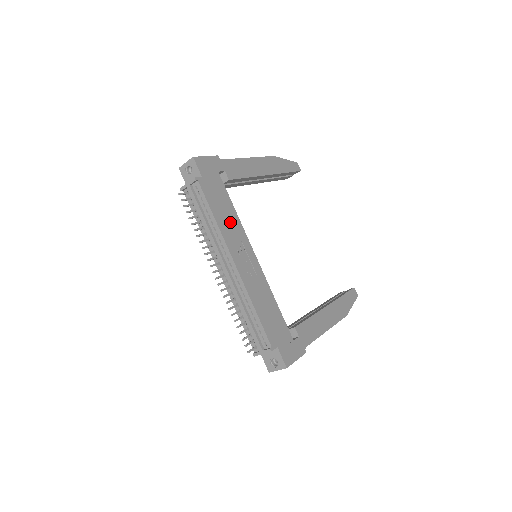
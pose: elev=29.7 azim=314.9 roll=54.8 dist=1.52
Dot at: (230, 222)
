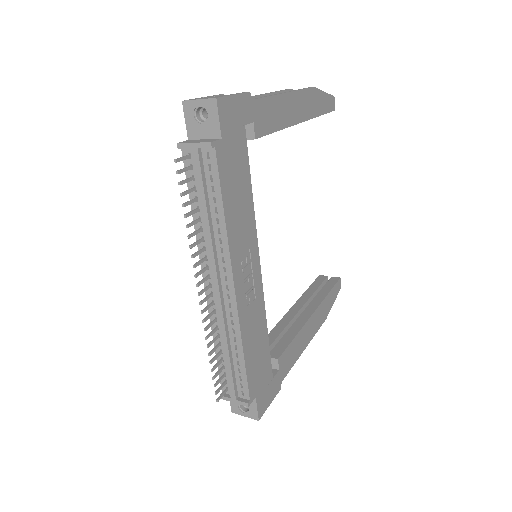
Dot at: (242, 218)
